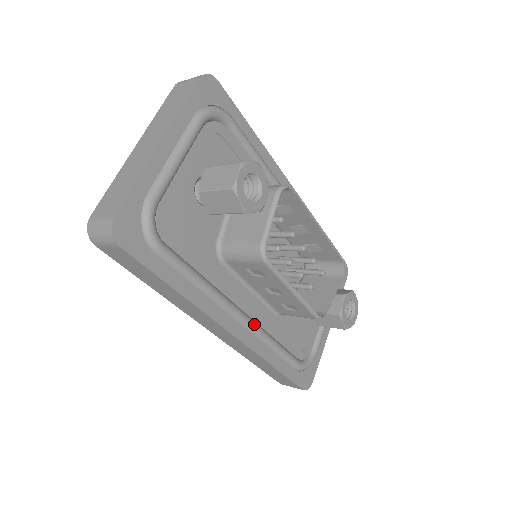
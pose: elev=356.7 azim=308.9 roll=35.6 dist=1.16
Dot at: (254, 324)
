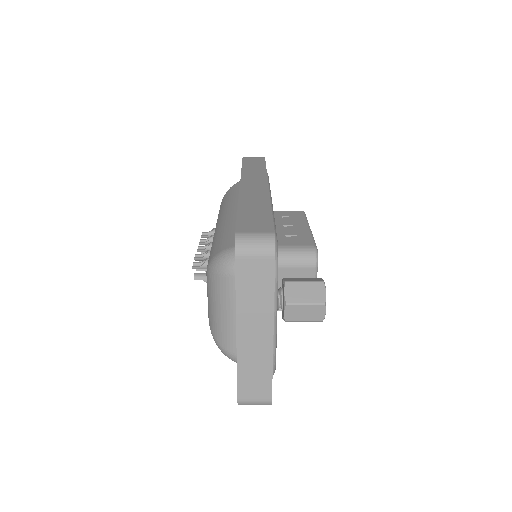
Dot at: occluded
